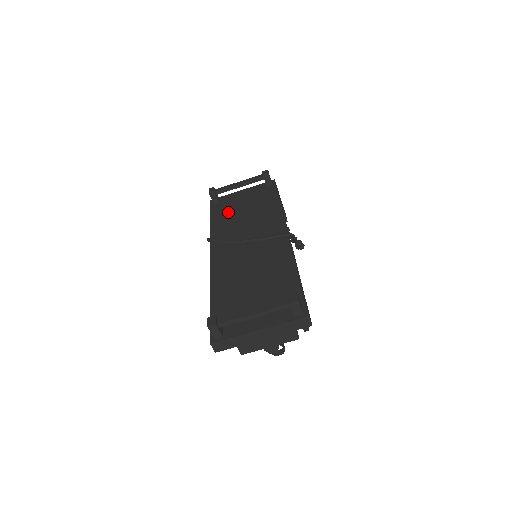
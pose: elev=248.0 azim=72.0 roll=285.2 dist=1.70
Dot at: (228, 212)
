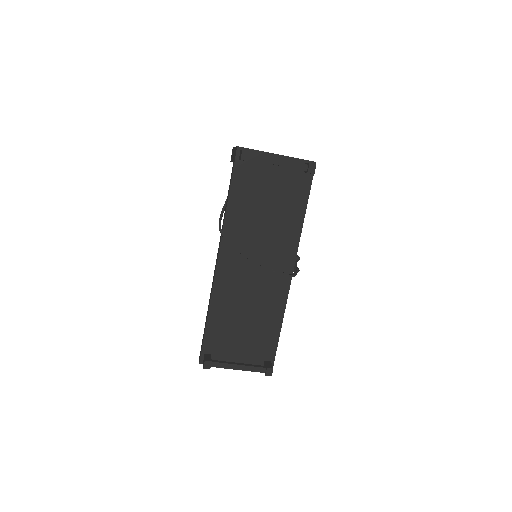
Dot at: (251, 192)
